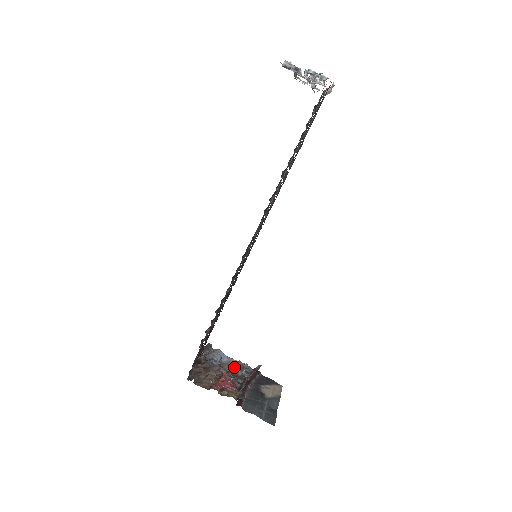
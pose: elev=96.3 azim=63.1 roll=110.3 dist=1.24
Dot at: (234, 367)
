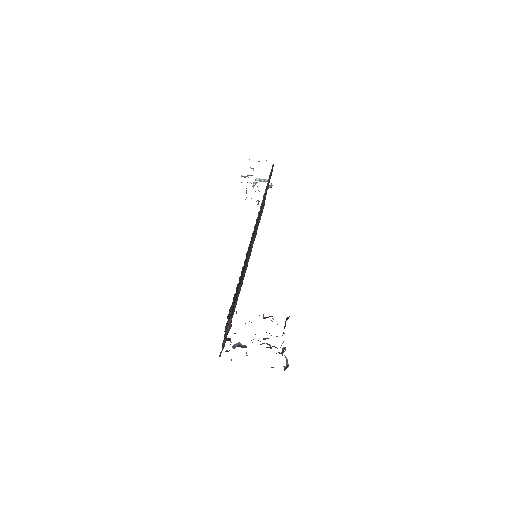
Dot at: occluded
